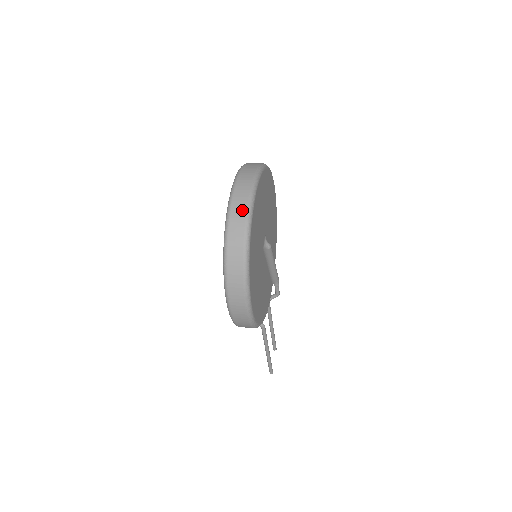
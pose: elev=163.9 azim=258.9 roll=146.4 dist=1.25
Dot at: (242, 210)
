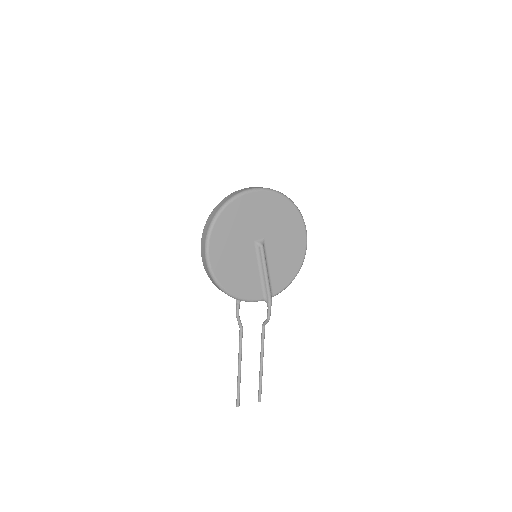
Dot at: (242, 190)
